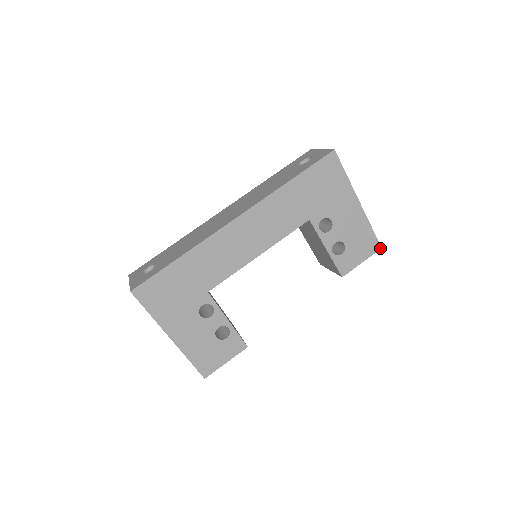
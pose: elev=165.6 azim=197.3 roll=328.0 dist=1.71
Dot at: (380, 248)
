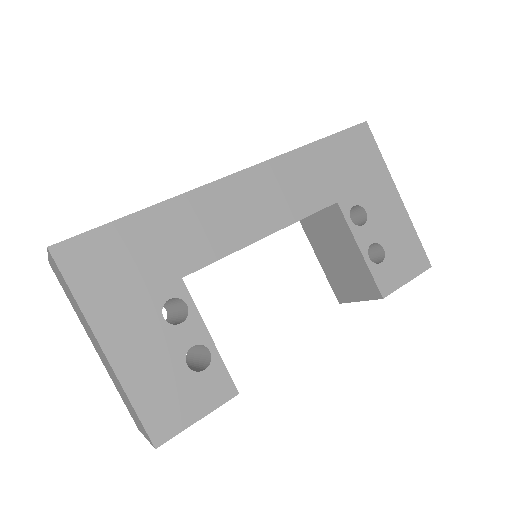
Dot at: (429, 266)
